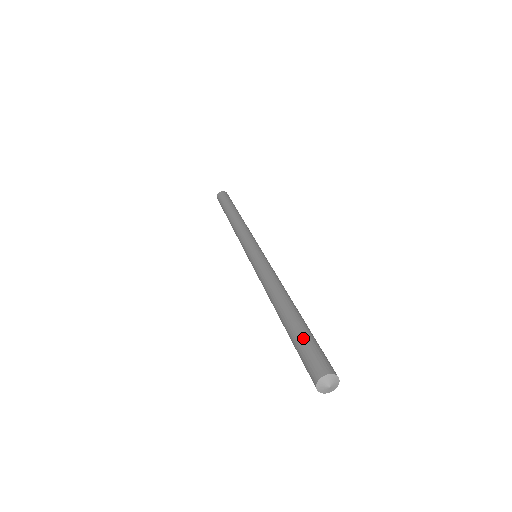
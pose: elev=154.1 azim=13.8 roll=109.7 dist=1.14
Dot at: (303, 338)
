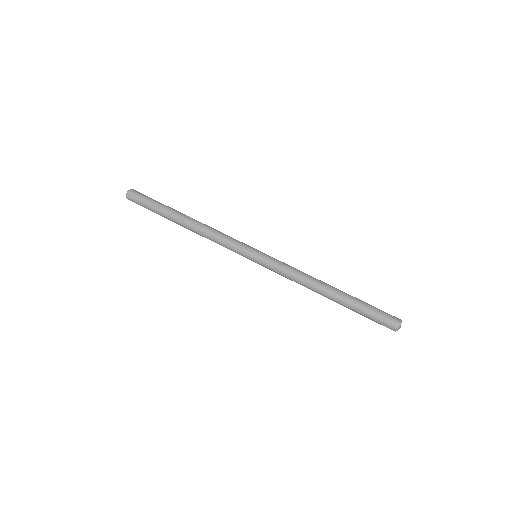
Dot at: (368, 310)
